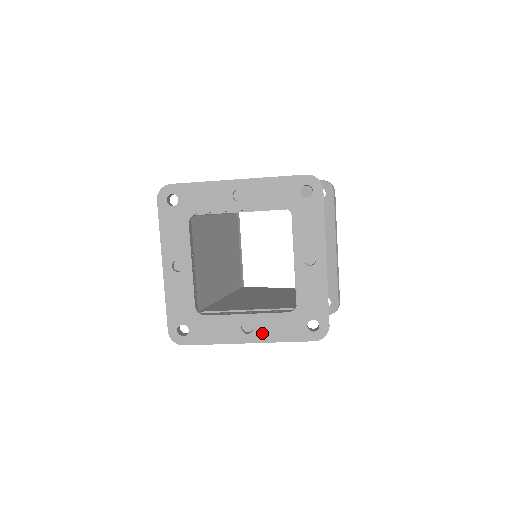
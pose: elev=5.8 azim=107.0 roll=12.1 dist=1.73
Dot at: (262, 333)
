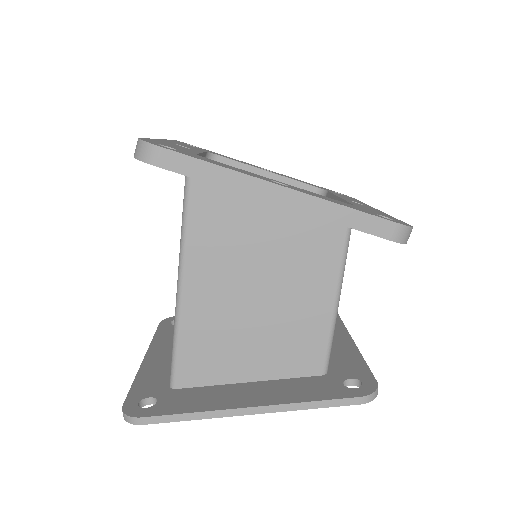
Dot at: (305, 192)
